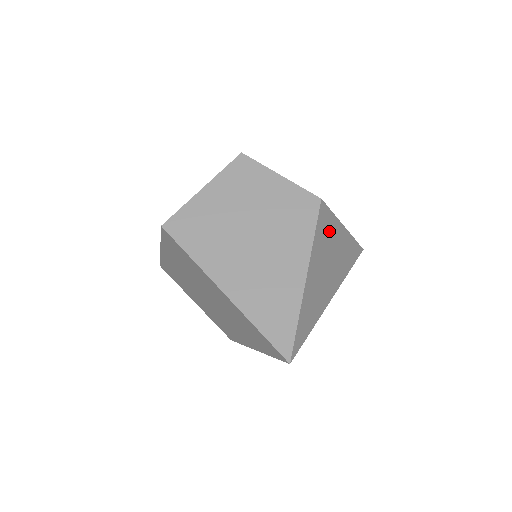
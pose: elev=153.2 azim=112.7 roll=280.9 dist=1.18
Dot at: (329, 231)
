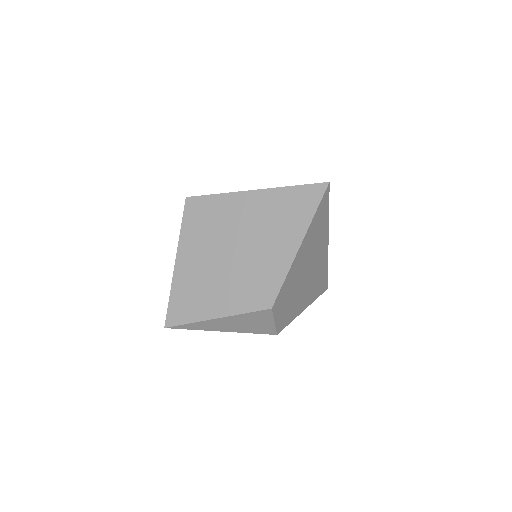
Dot at: occluded
